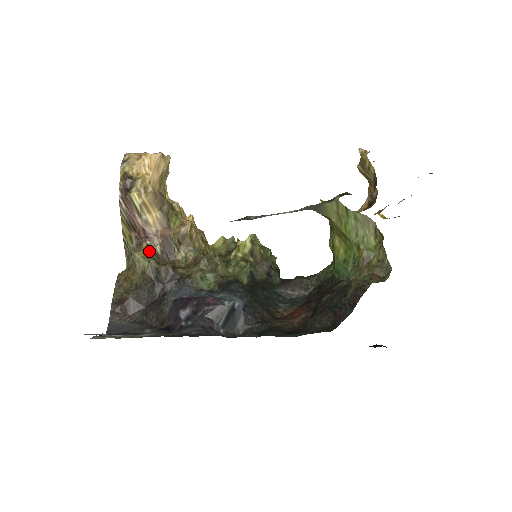
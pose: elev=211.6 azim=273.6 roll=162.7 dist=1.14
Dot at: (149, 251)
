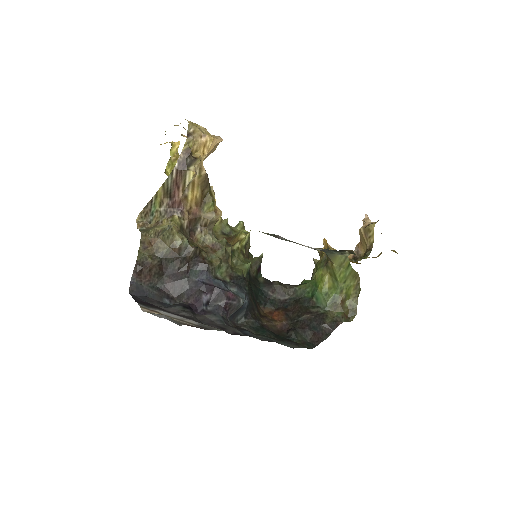
Dot at: (180, 225)
